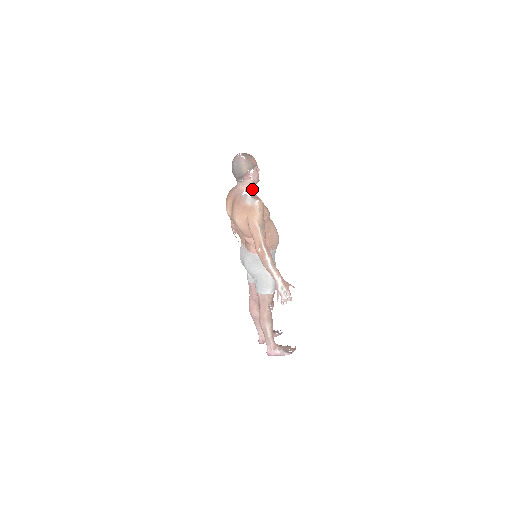
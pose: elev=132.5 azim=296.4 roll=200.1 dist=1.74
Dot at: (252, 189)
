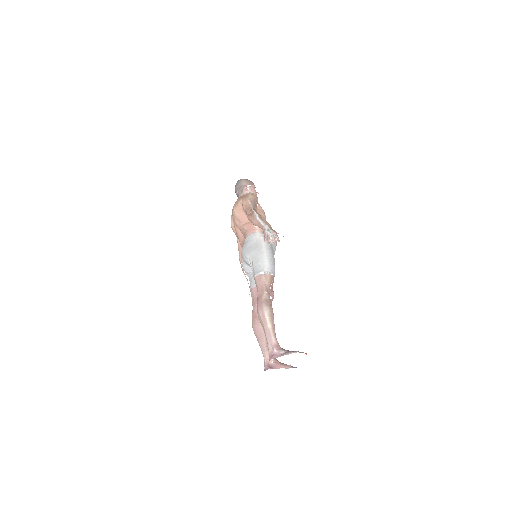
Dot at: occluded
